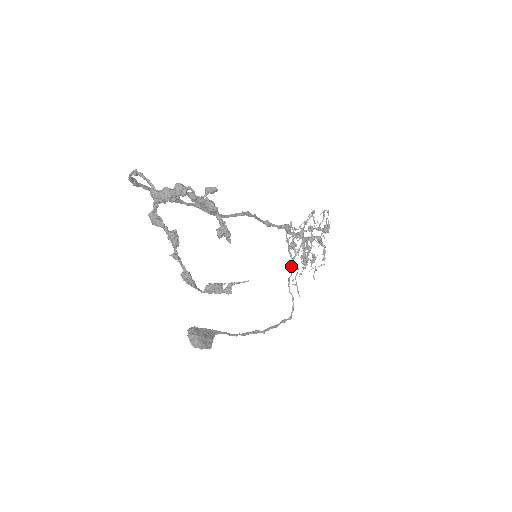
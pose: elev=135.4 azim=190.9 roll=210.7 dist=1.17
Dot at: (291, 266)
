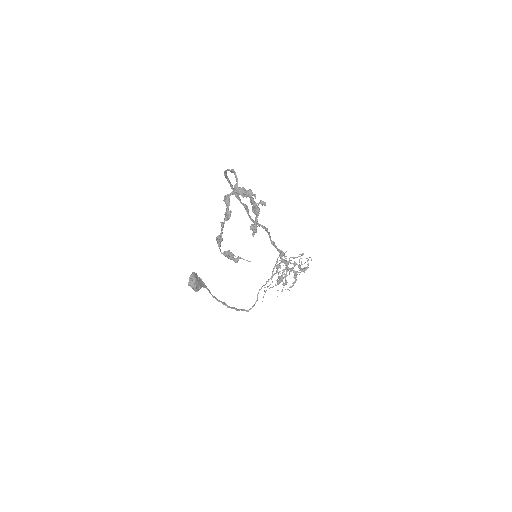
Dot at: (269, 279)
